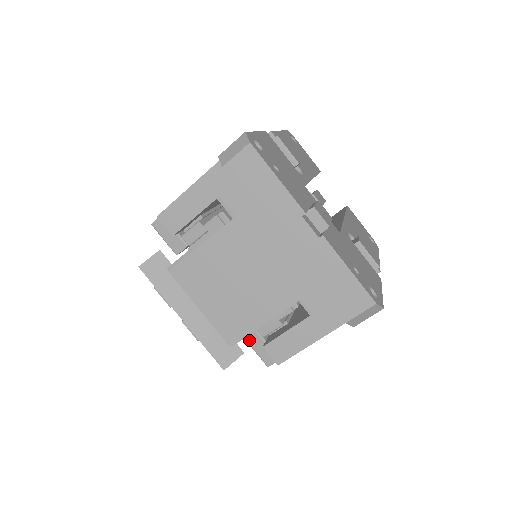
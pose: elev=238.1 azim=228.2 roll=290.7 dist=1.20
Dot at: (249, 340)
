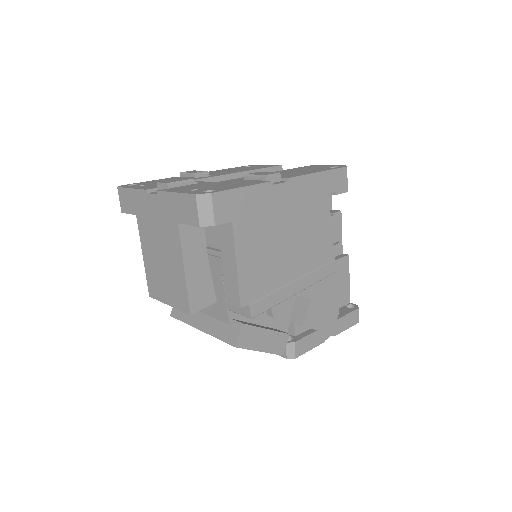
Dot at: (231, 309)
